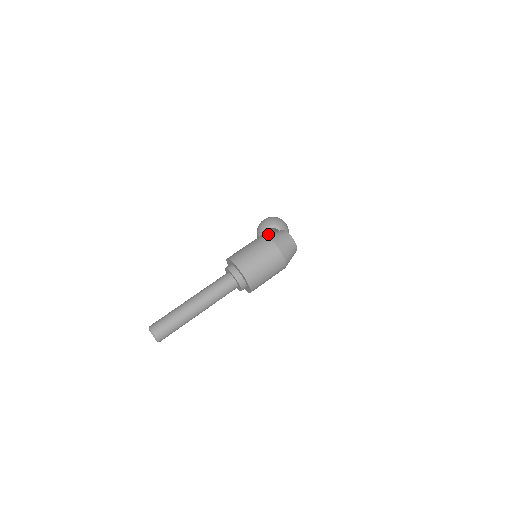
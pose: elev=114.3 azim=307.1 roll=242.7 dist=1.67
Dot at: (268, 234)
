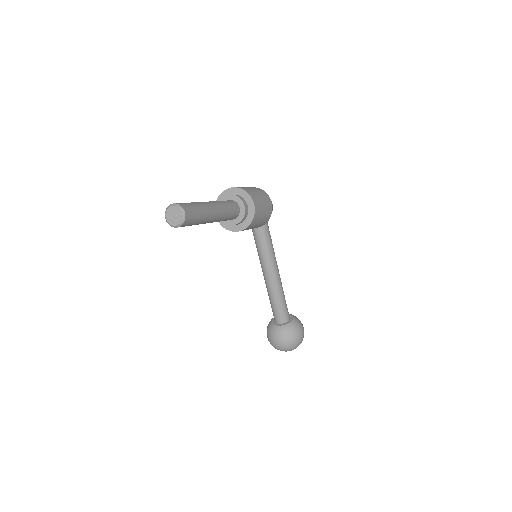
Dot at: occluded
